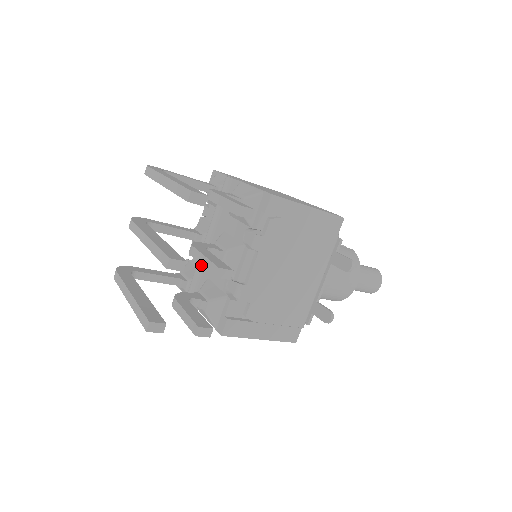
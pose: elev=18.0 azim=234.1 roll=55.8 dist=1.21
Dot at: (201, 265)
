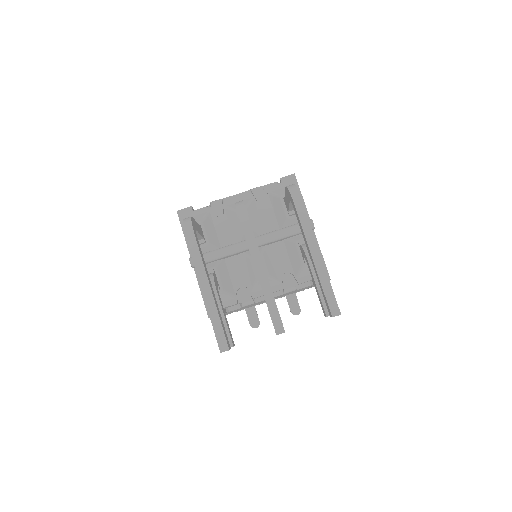
Dot at: (233, 253)
